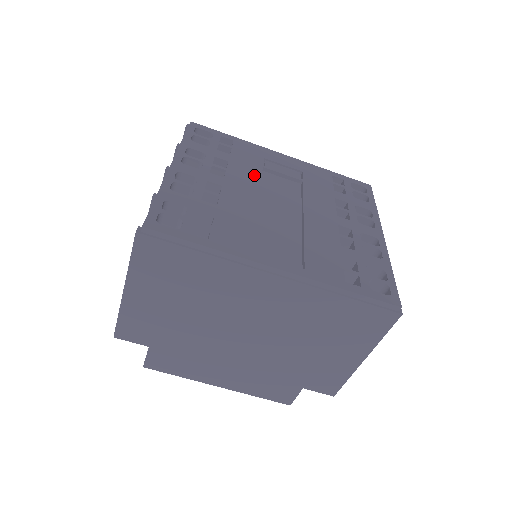
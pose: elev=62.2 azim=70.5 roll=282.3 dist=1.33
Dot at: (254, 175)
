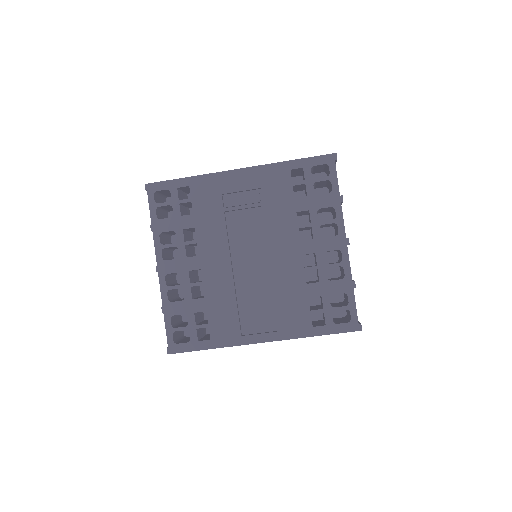
Dot at: (220, 232)
